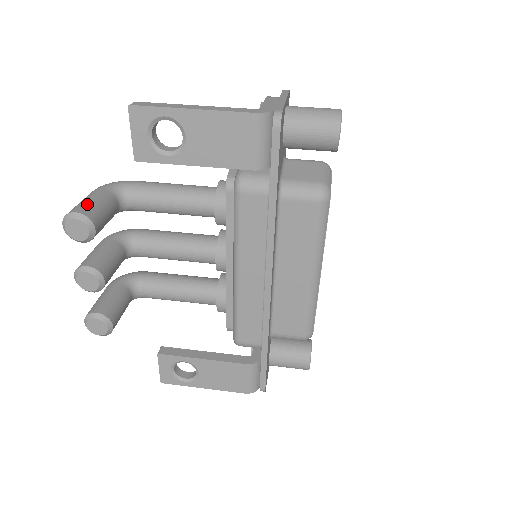
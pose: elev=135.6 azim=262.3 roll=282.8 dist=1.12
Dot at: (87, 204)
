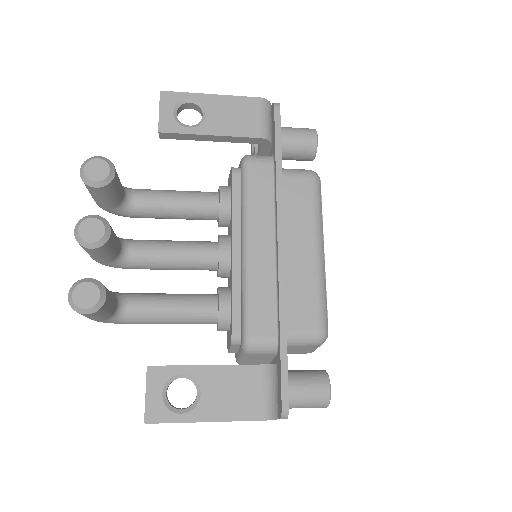
Dot at: occluded
